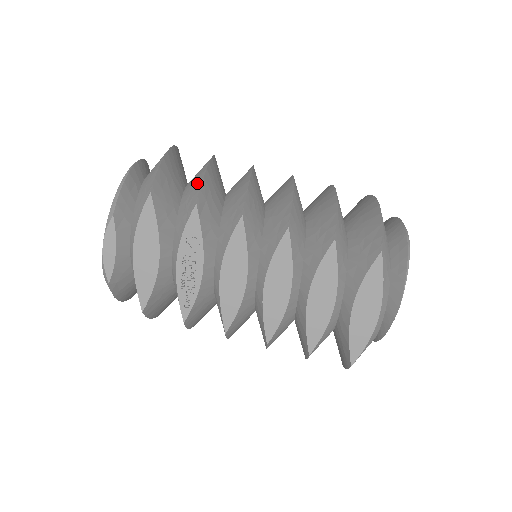
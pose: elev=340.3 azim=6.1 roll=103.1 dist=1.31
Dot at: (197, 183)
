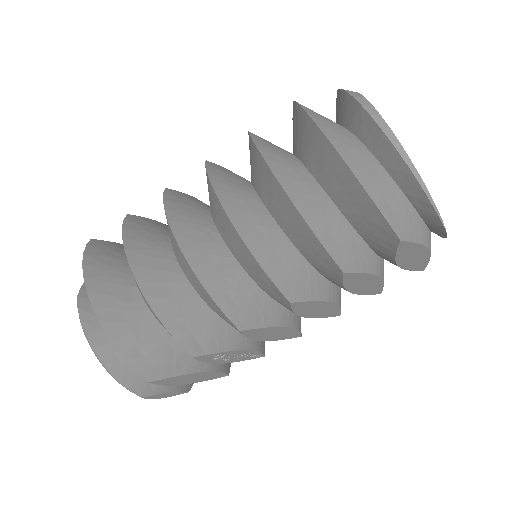
Dot at: occluded
